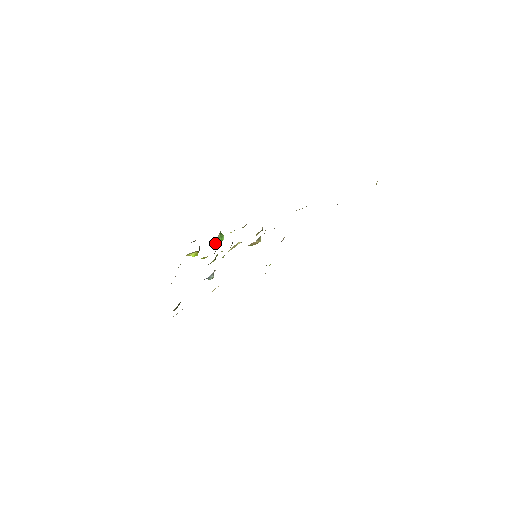
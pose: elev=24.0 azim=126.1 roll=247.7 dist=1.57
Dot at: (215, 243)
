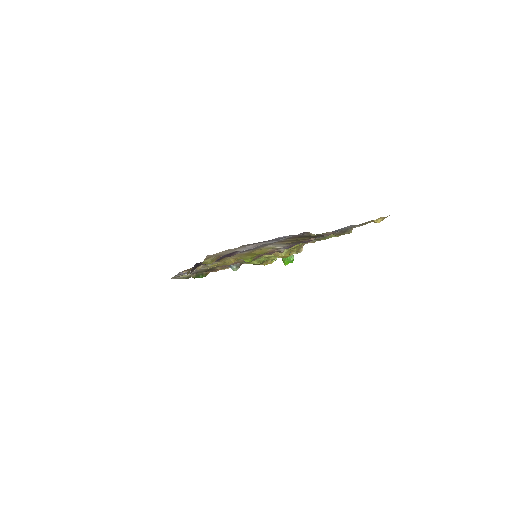
Dot at: (284, 260)
